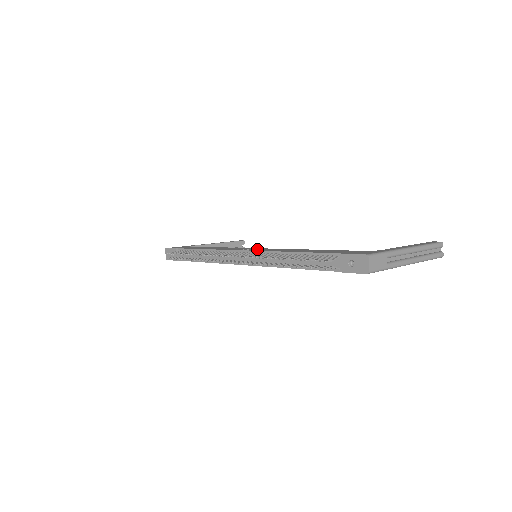
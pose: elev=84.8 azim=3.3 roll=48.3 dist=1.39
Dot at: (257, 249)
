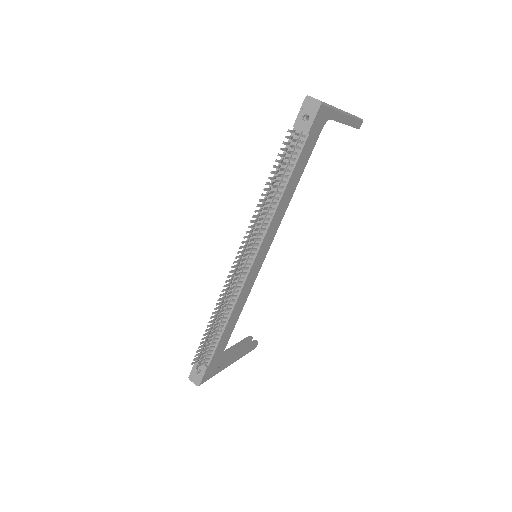
Dot at: occluded
